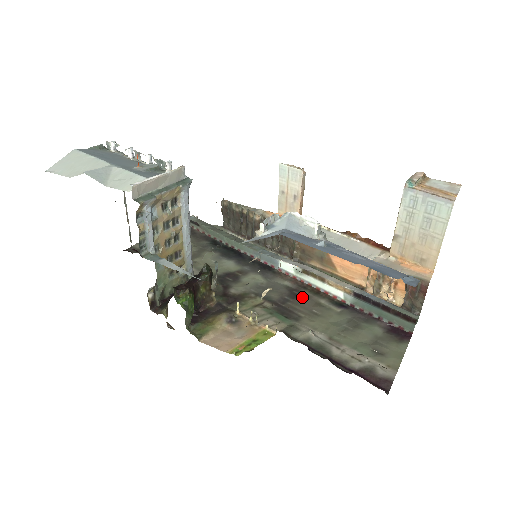
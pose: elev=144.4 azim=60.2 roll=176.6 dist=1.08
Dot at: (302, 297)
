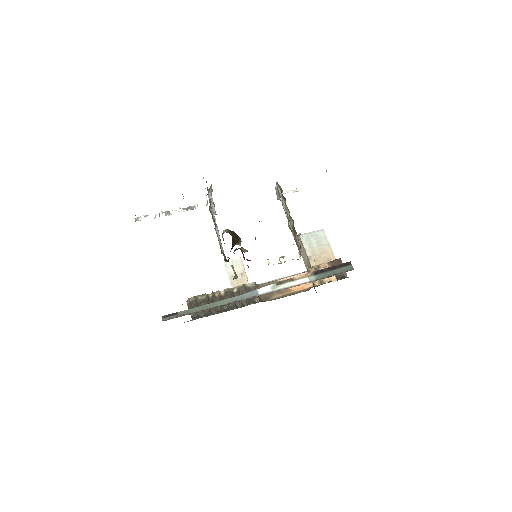
Dot at: occluded
